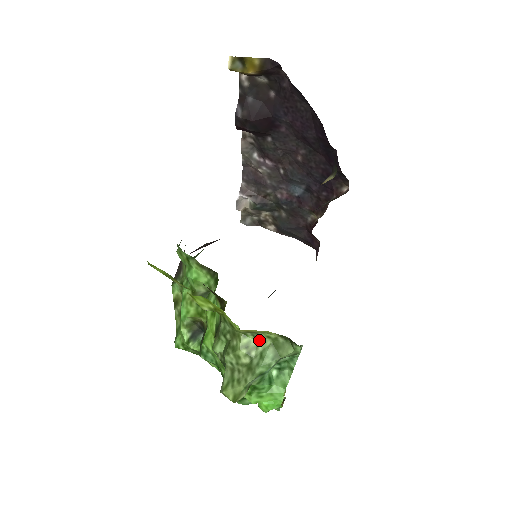
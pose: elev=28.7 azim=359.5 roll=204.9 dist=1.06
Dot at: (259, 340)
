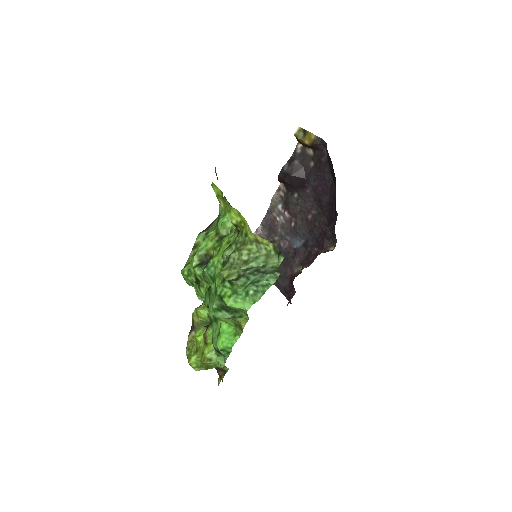
Dot at: (258, 250)
